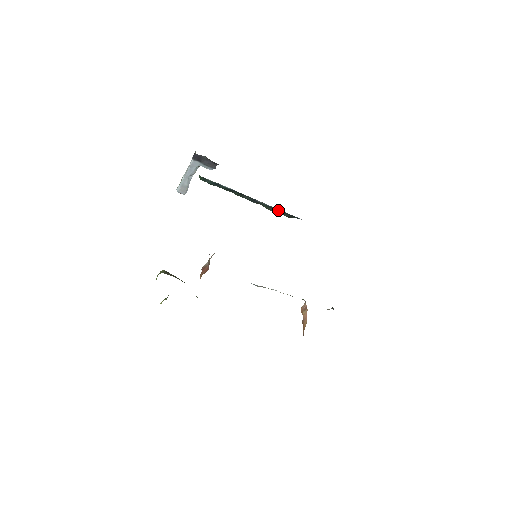
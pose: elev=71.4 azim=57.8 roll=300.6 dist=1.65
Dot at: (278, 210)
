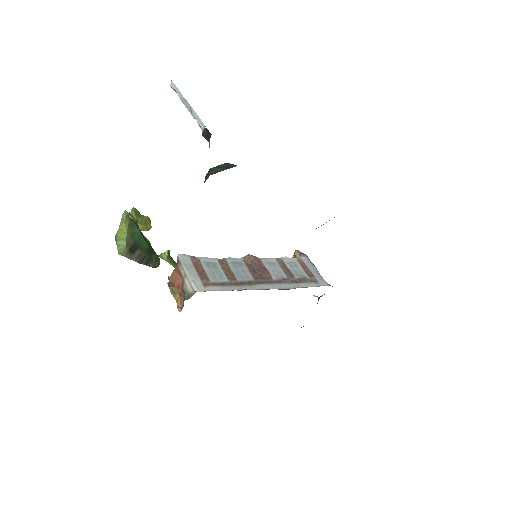
Dot at: occluded
